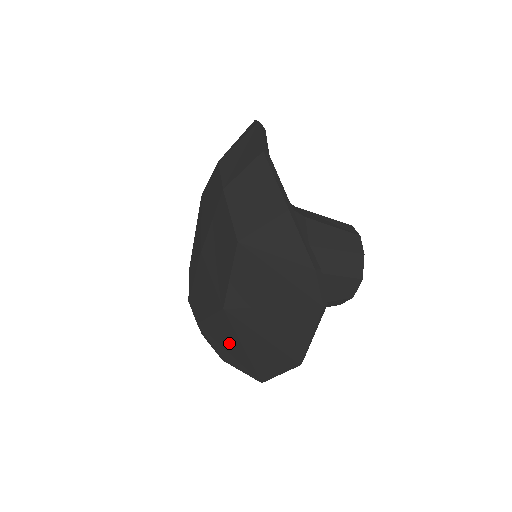
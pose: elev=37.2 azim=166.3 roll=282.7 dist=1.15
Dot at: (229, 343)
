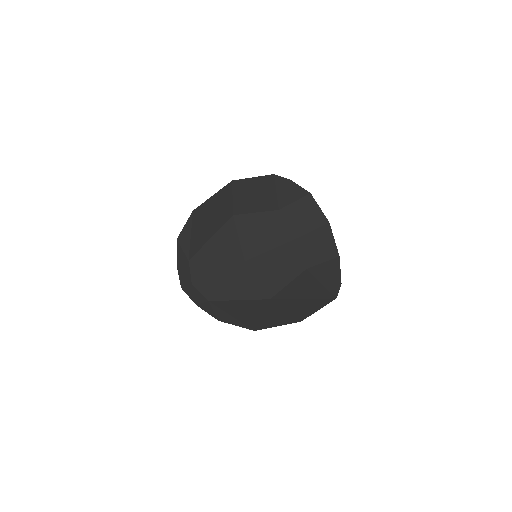
Dot at: (244, 313)
